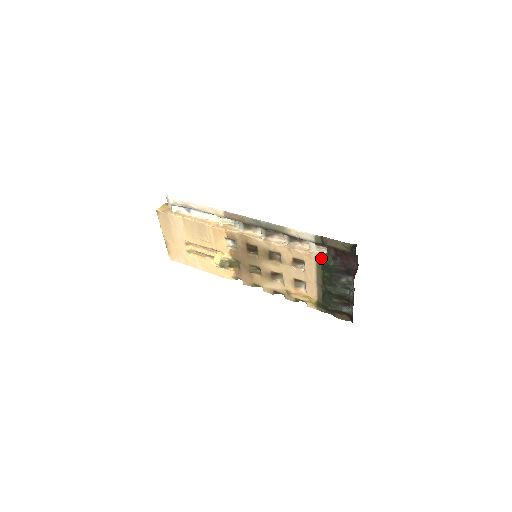
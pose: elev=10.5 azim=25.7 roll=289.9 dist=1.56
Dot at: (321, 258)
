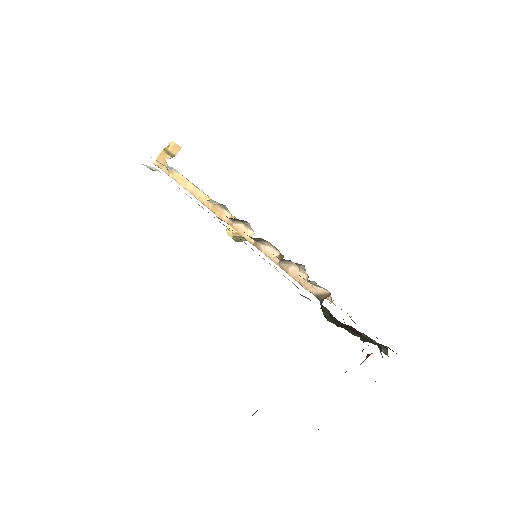
Dot at: (320, 301)
